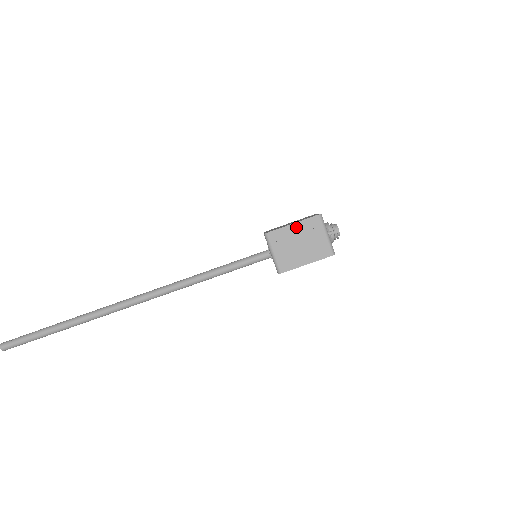
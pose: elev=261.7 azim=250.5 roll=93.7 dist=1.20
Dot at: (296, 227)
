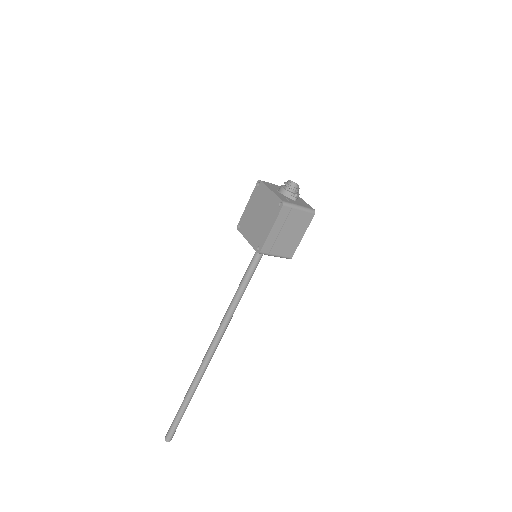
Dot at: (275, 228)
